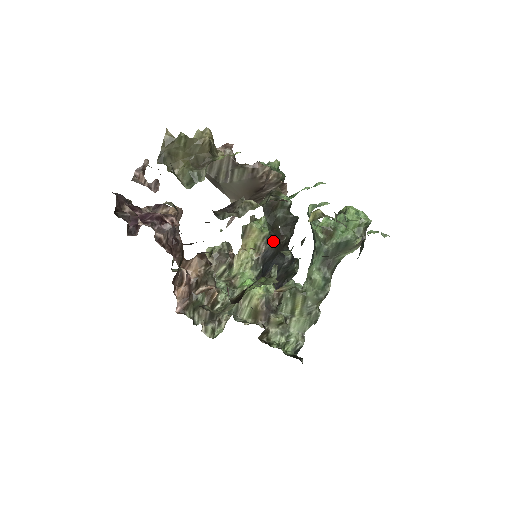
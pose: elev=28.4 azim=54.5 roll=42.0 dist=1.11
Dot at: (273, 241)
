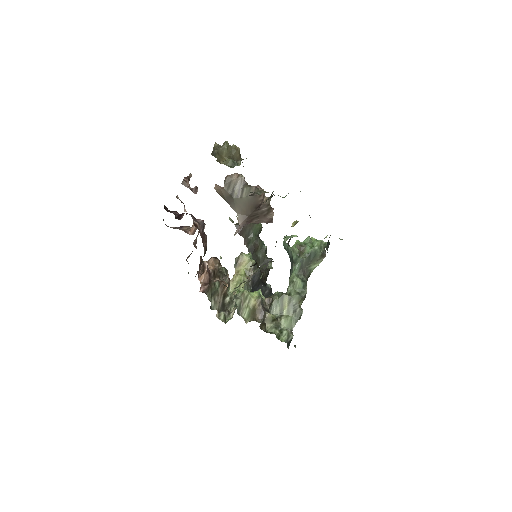
Dot at: (258, 269)
